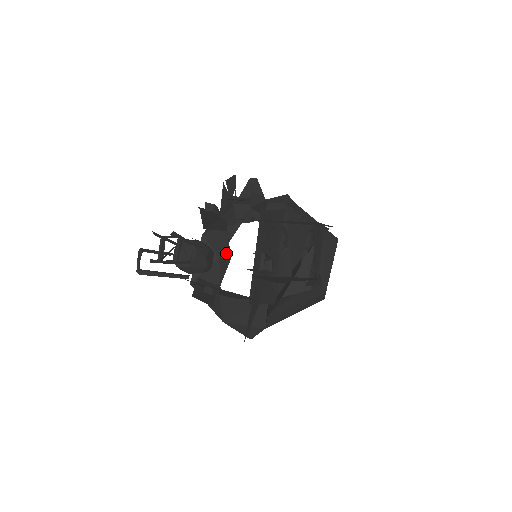
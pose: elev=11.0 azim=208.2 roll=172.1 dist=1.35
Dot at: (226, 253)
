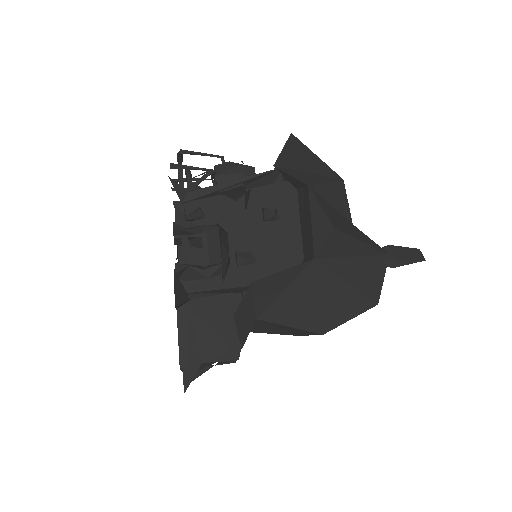
Dot at: occluded
